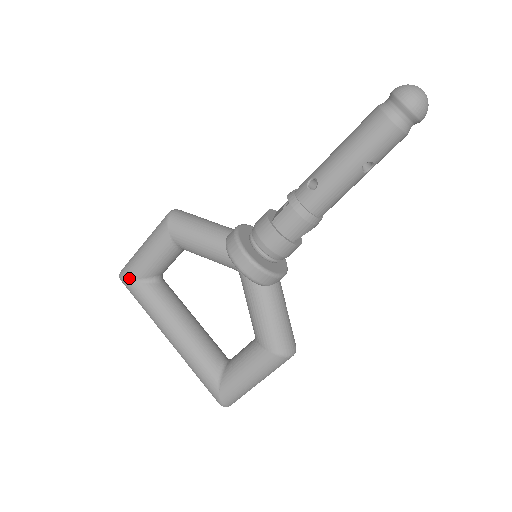
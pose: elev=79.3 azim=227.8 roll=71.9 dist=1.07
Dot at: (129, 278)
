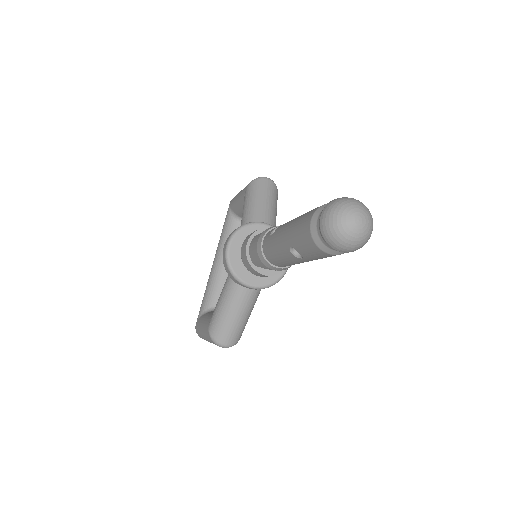
Dot at: (230, 204)
